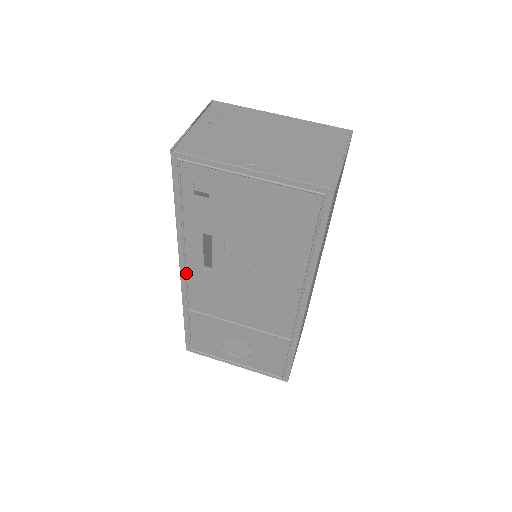
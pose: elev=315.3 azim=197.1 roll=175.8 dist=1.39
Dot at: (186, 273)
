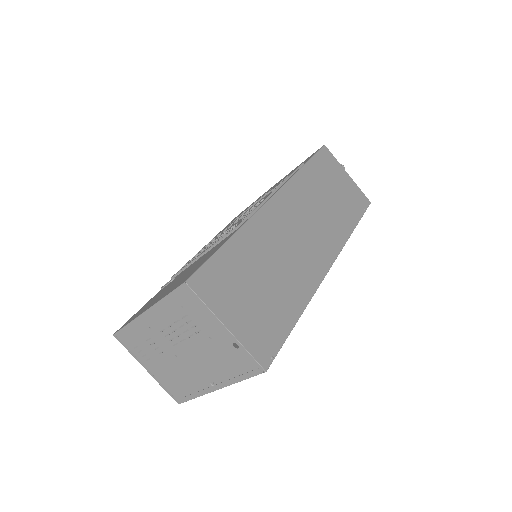
Dot at: occluded
